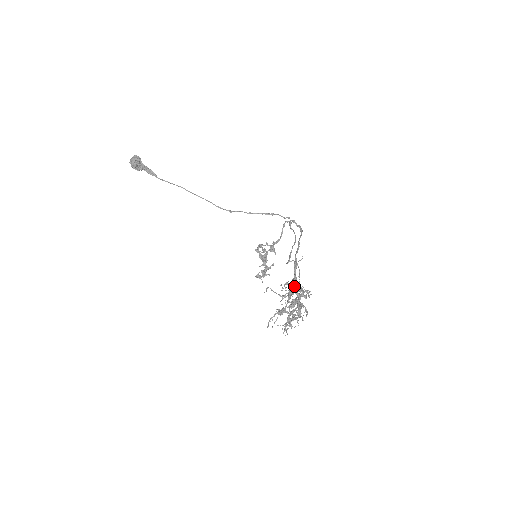
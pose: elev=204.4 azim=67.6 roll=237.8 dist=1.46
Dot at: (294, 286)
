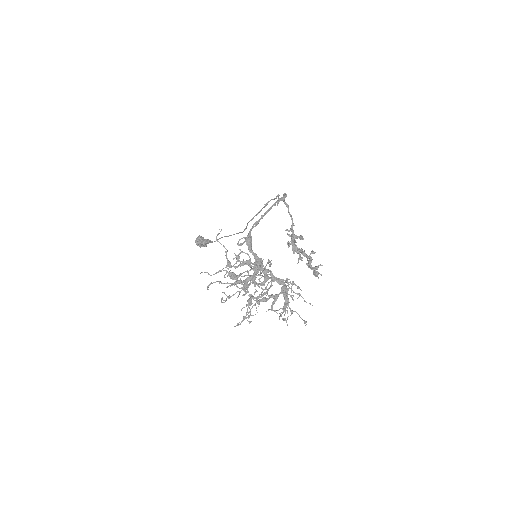
Dot at: occluded
